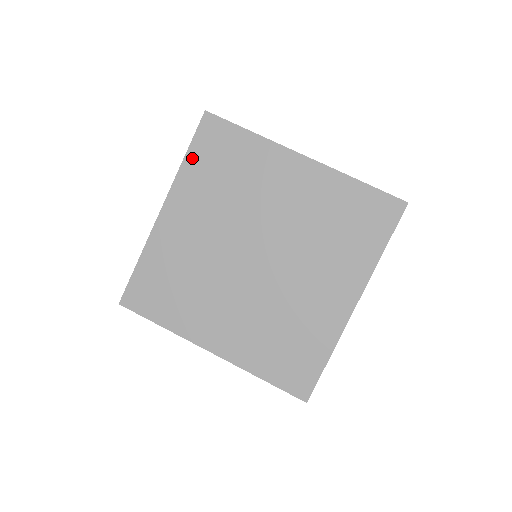
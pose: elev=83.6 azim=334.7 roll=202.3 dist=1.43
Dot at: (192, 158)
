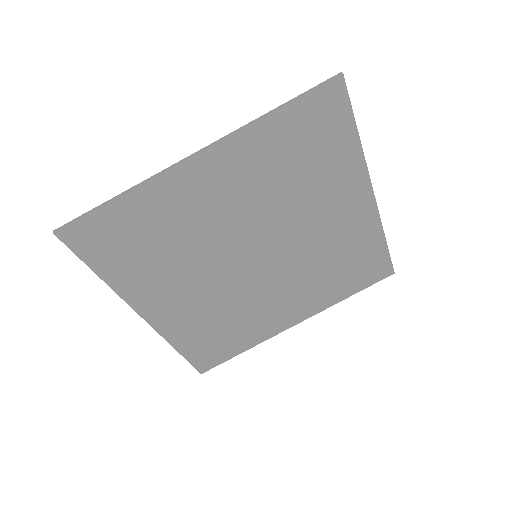
Dot at: (281, 120)
